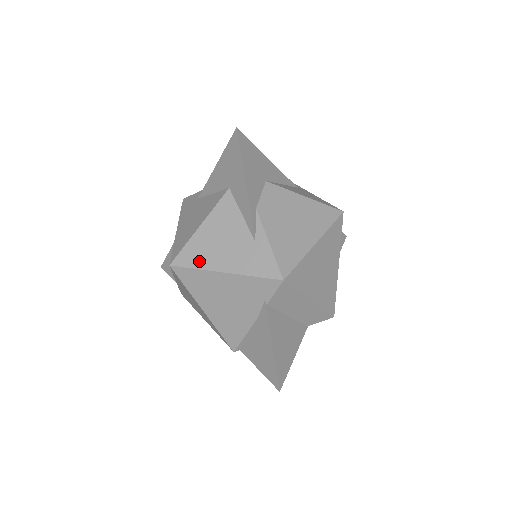
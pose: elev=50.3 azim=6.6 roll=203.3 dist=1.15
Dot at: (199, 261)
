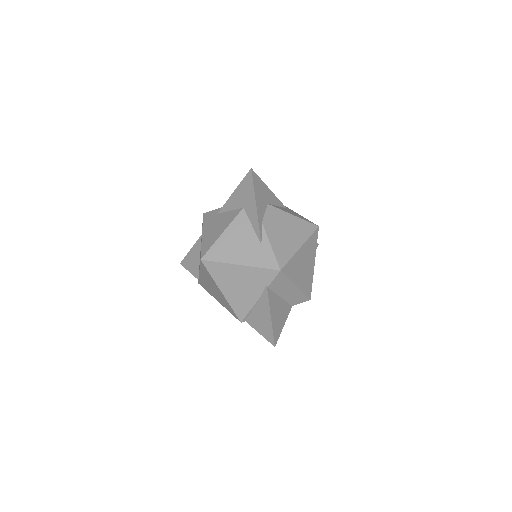
Dot at: (222, 257)
